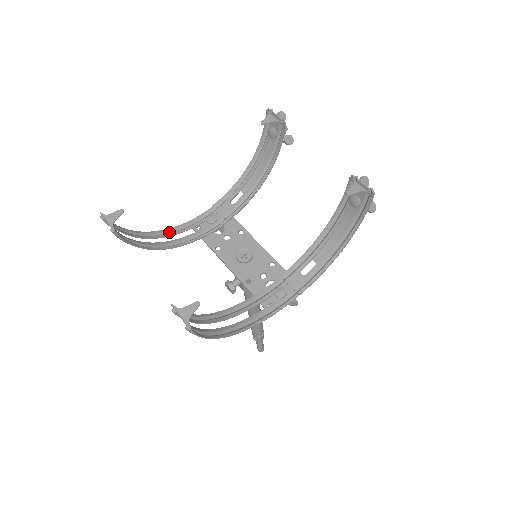
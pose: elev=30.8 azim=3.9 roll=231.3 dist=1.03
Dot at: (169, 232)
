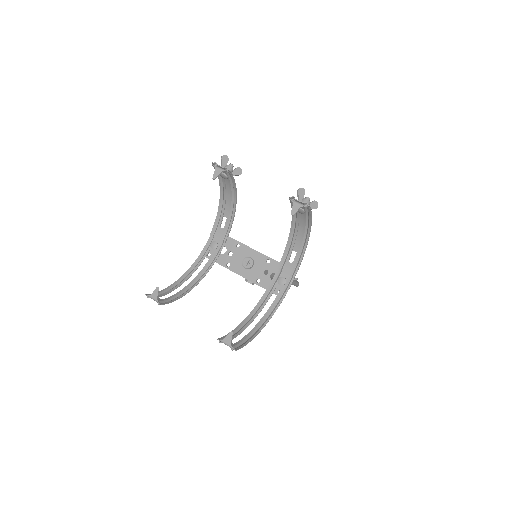
Dot at: (191, 270)
